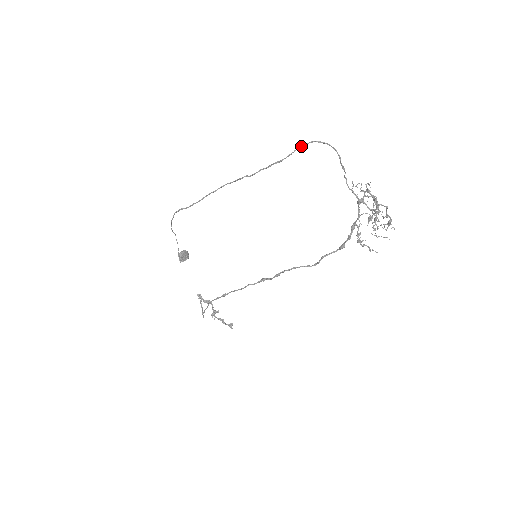
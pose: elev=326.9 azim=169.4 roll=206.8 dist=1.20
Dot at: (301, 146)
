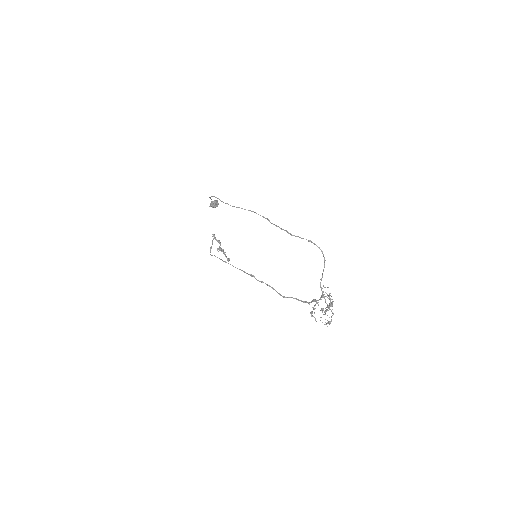
Dot at: occluded
